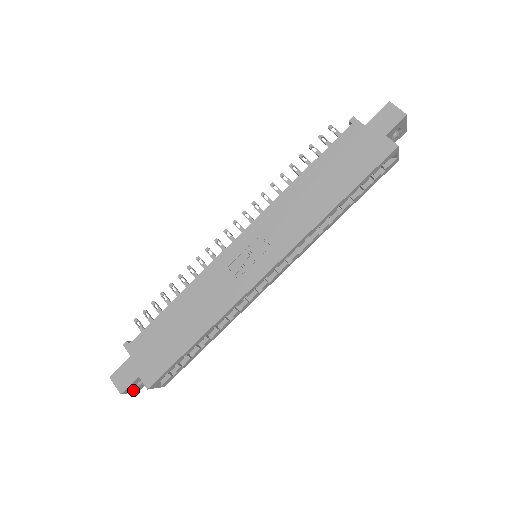
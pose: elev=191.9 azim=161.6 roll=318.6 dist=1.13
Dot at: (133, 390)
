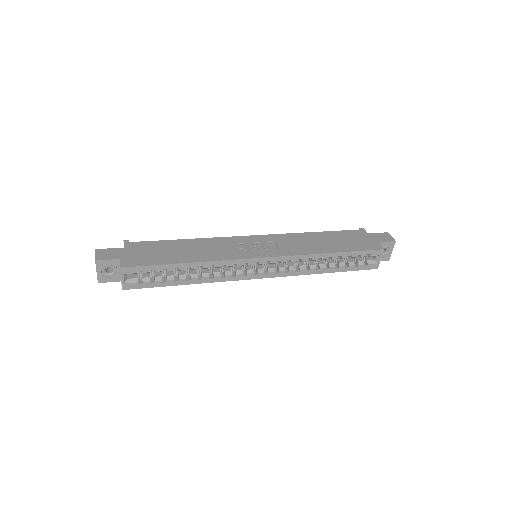
Dot at: (100, 273)
